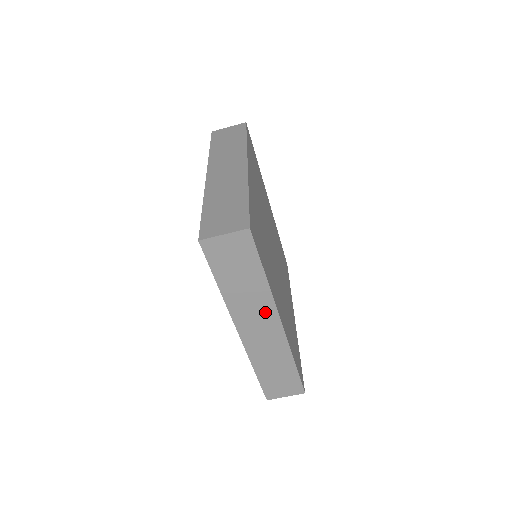
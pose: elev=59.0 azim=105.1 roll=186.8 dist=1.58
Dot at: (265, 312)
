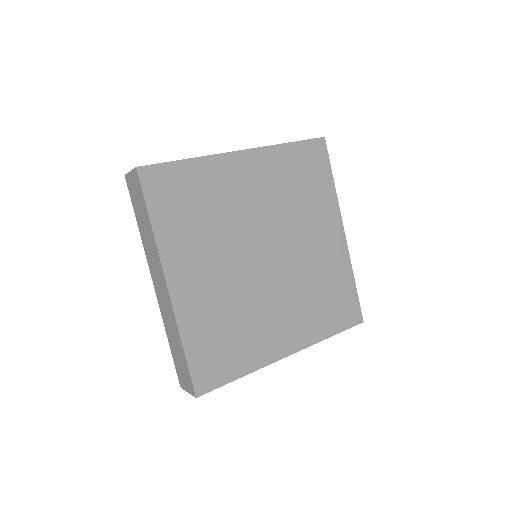
Dot at: occluded
